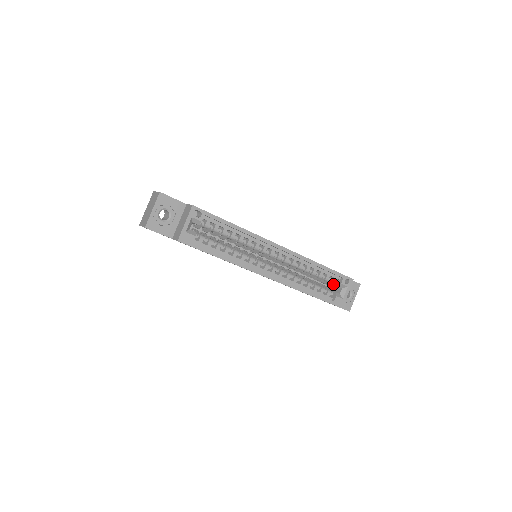
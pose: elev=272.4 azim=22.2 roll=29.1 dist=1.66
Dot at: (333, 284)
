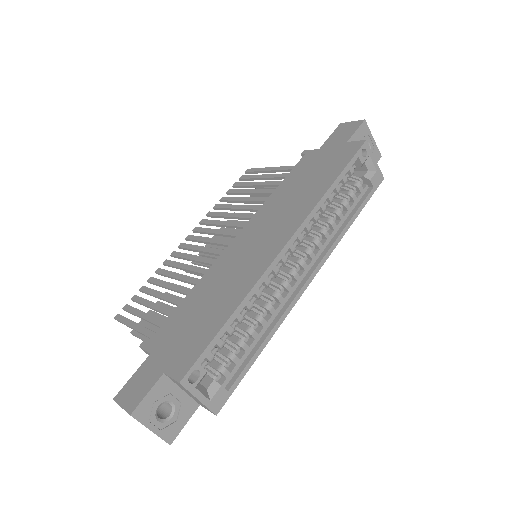
Dot at: occluded
